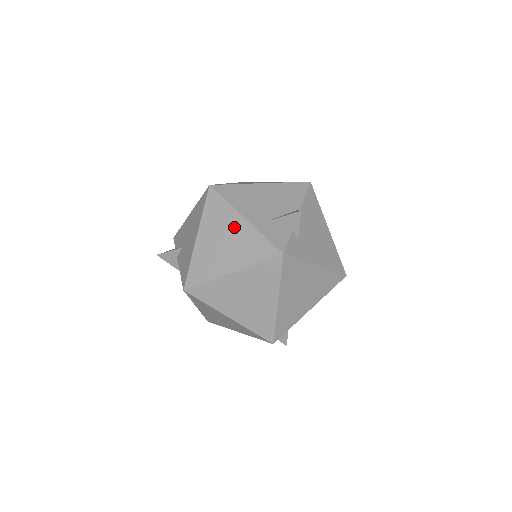
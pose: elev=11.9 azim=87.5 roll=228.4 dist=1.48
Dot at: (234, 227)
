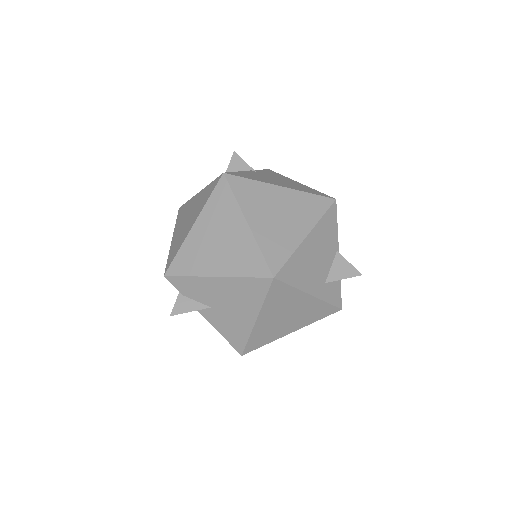
Dot at: (299, 304)
